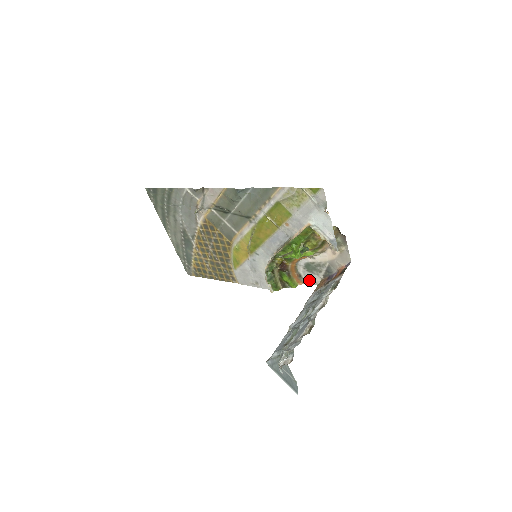
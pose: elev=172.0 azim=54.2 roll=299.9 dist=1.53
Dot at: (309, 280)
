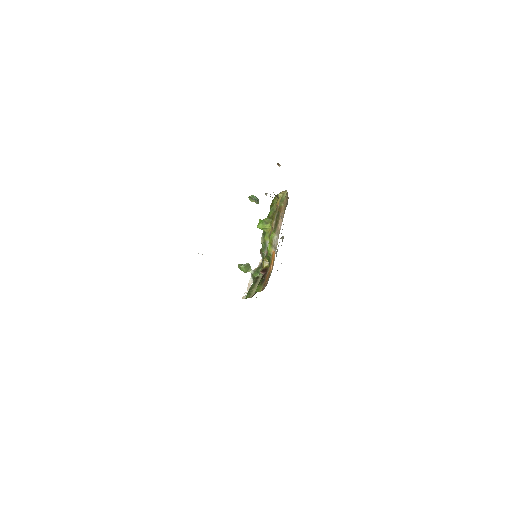
Dot at: occluded
